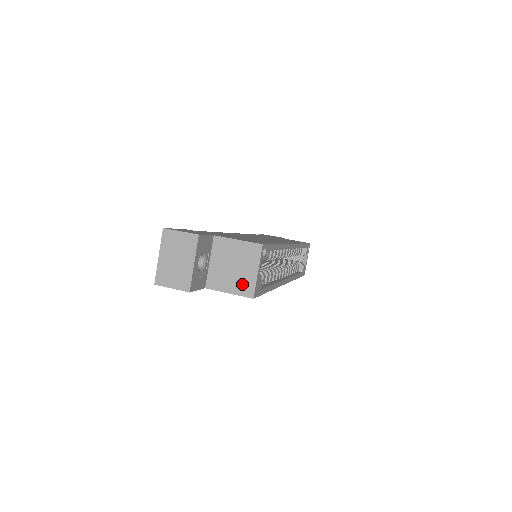
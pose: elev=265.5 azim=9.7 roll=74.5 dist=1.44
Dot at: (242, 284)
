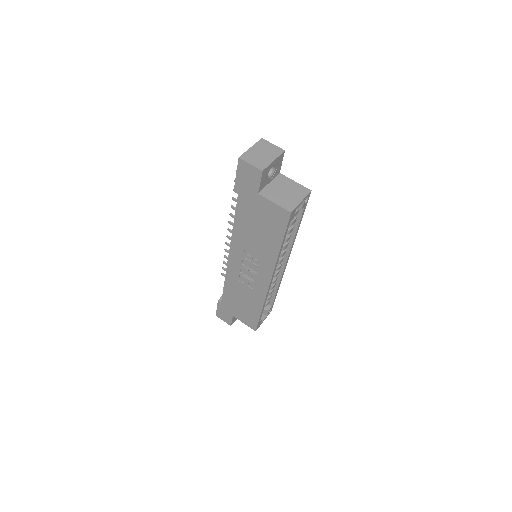
Dot at: (287, 202)
